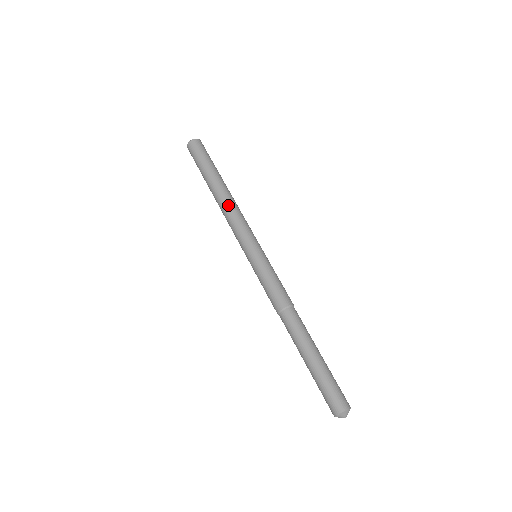
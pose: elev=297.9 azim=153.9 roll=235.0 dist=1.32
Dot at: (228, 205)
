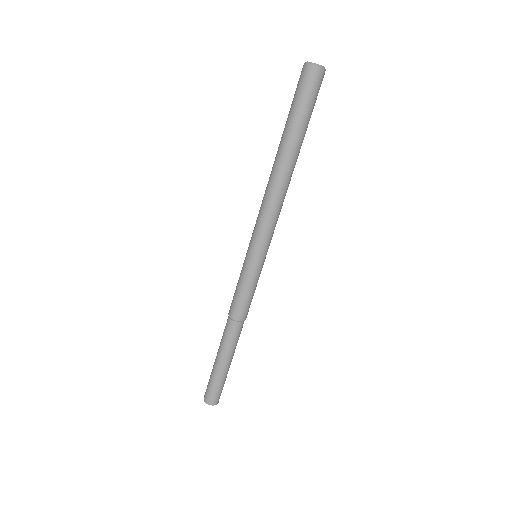
Dot at: (268, 189)
